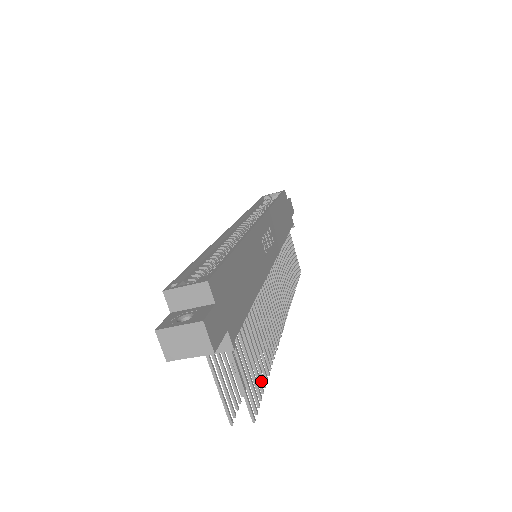
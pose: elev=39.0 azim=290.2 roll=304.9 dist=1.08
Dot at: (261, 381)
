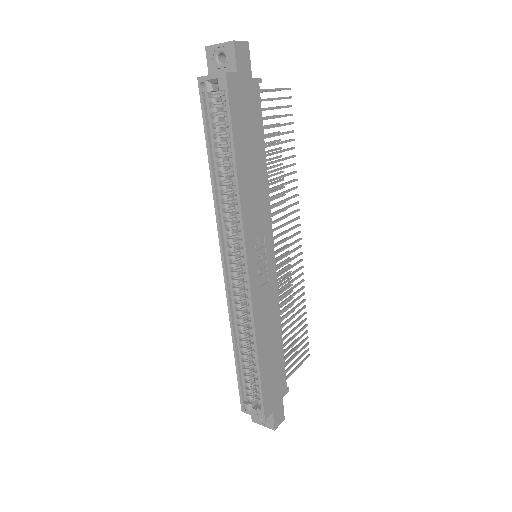
Dot at: (304, 328)
